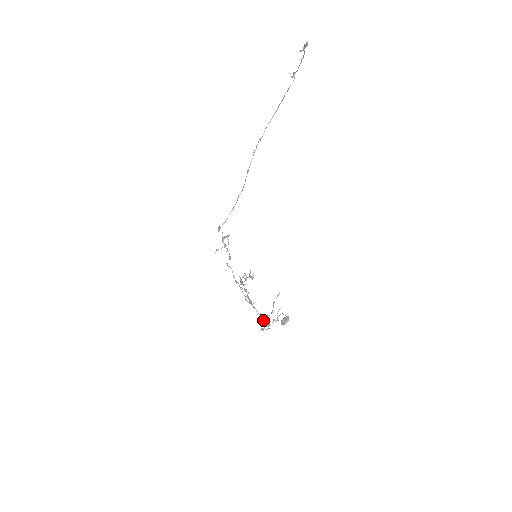
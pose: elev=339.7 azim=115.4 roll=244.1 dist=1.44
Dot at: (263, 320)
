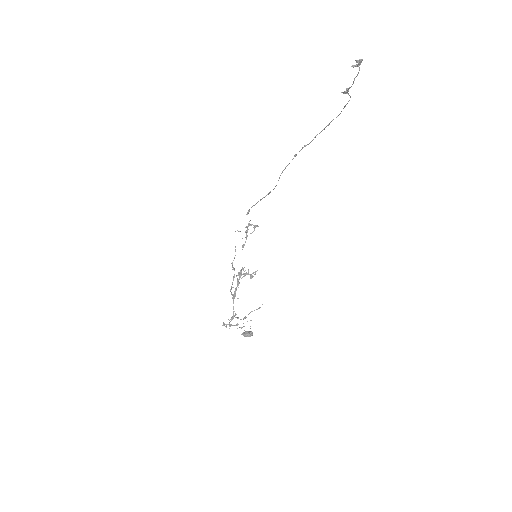
Dot at: (232, 318)
